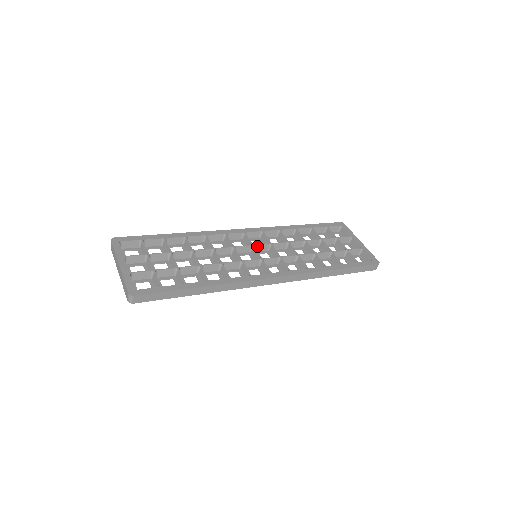
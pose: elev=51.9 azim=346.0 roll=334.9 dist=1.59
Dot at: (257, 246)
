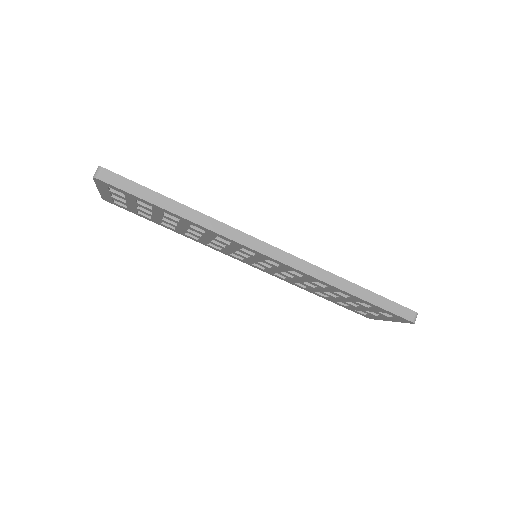
Dot at: occluded
